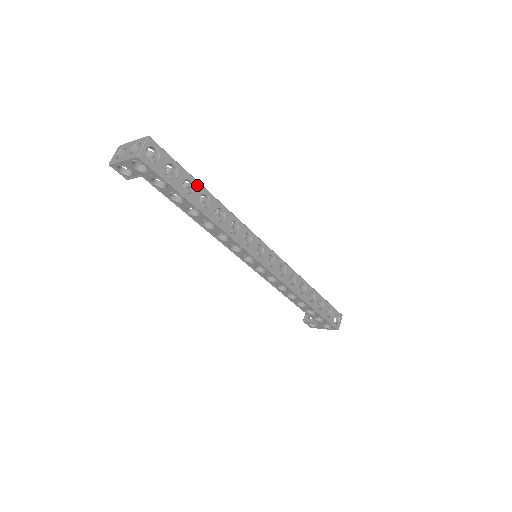
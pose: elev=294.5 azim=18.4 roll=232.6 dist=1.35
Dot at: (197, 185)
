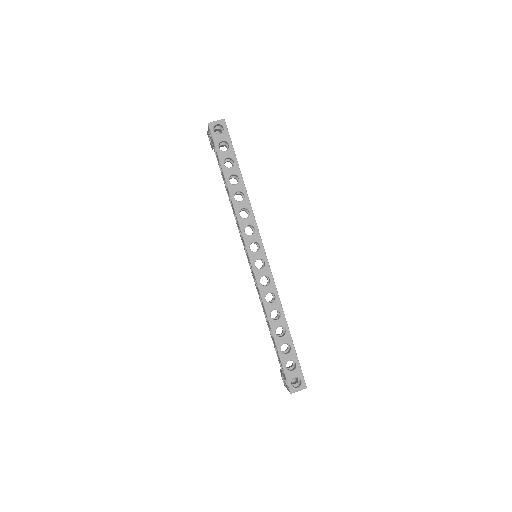
Dot at: (236, 167)
